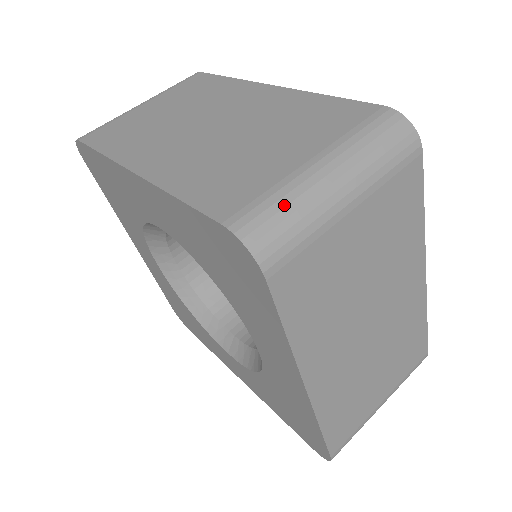
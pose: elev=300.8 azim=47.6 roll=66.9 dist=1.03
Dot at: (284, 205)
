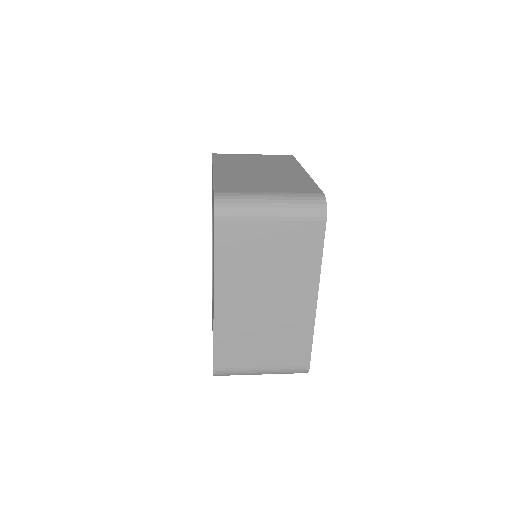
Dot at: (241, 198)
